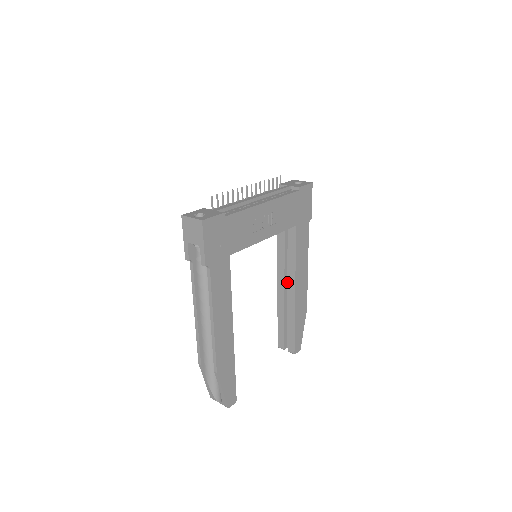
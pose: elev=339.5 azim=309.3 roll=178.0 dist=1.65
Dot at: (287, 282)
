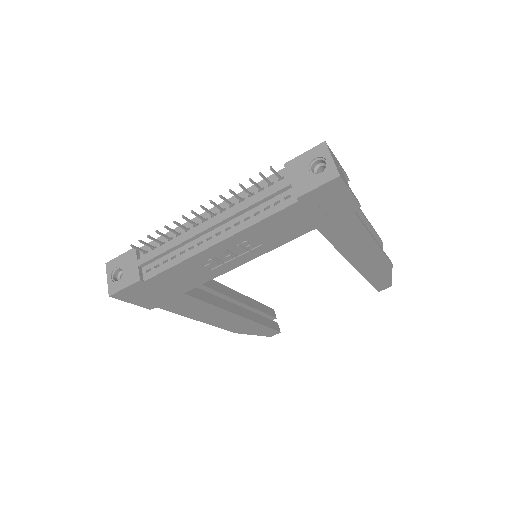
Dot at: occluded
